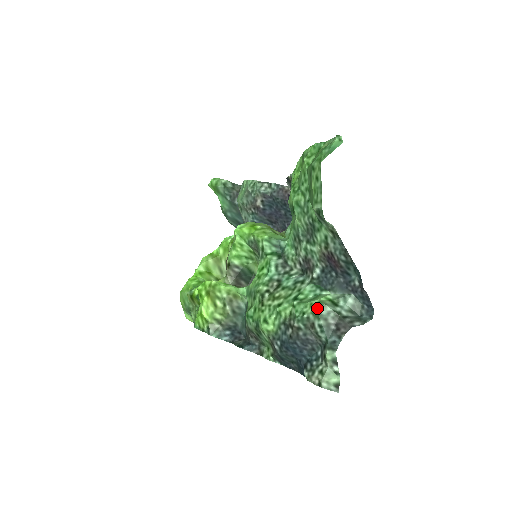
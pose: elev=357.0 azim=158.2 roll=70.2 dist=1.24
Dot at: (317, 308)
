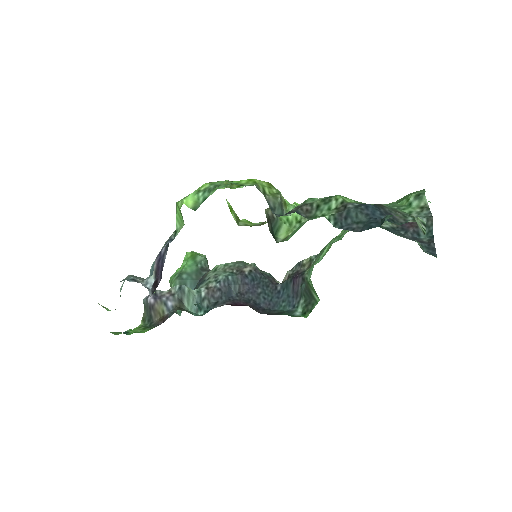
Dot at: occluded
